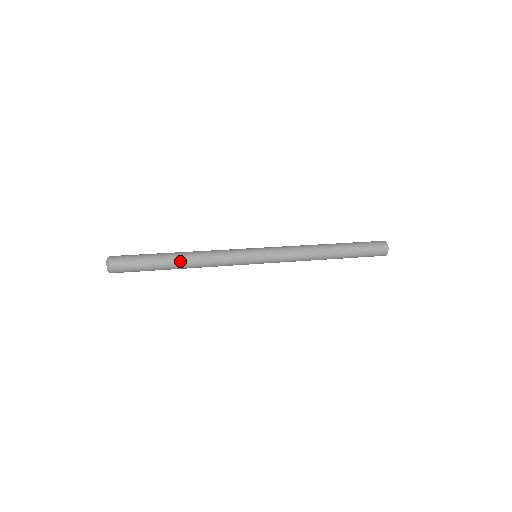
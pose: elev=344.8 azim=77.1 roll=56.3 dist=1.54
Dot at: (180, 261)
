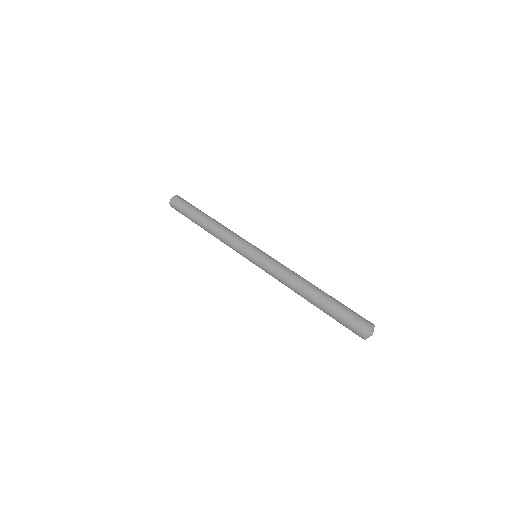
Dot at: (205, 229)
